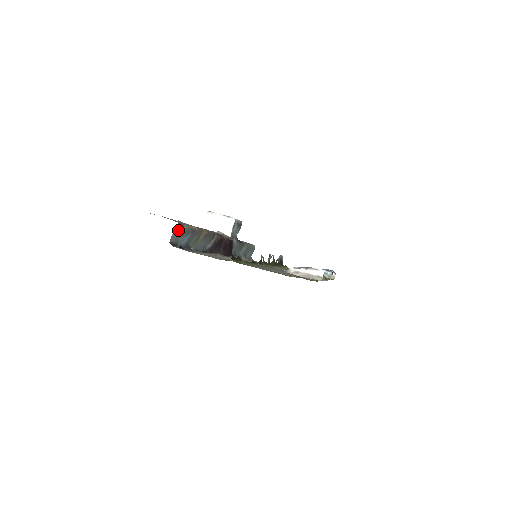
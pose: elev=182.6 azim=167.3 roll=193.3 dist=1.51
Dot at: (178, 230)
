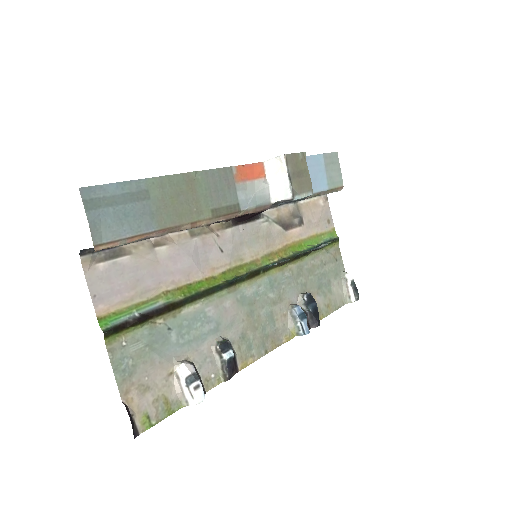
Dot at: (101, 247)
